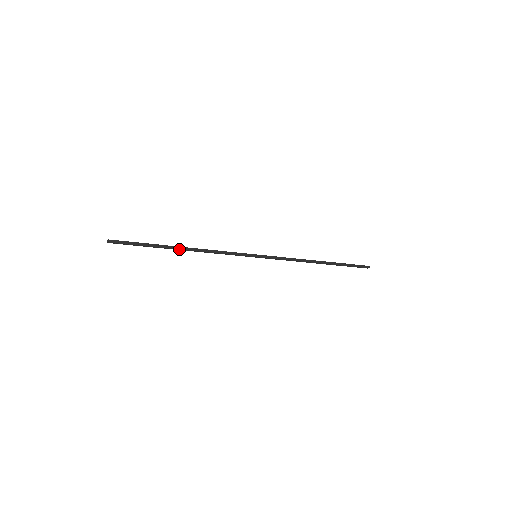
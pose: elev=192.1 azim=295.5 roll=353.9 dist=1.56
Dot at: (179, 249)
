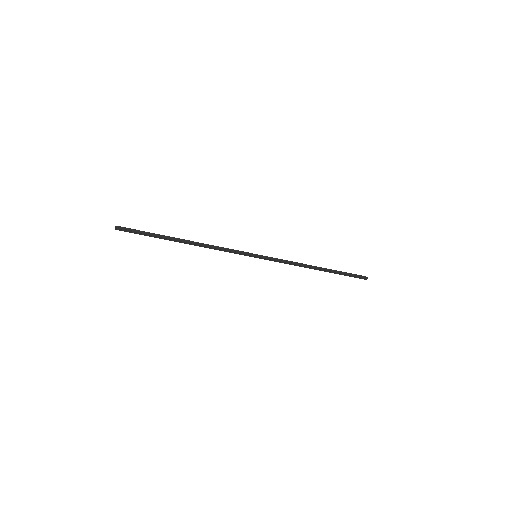
Dot at: (182, 241)
